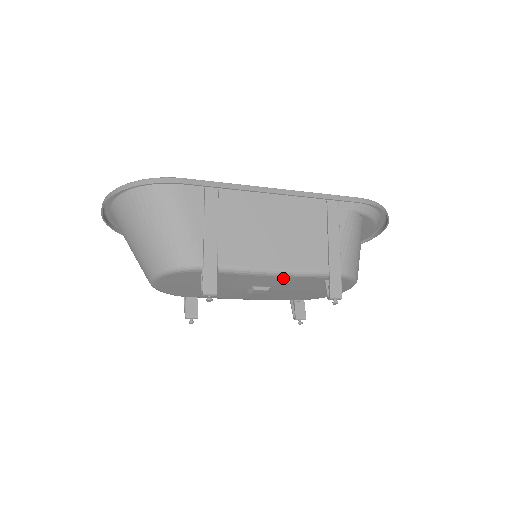
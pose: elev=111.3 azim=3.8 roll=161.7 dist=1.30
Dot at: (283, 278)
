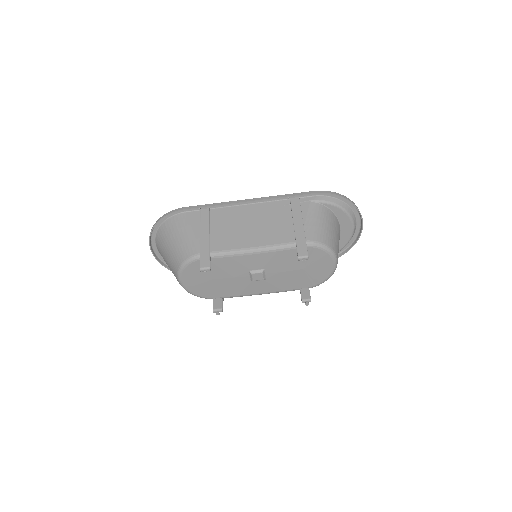
Dot at: (264, 255)
